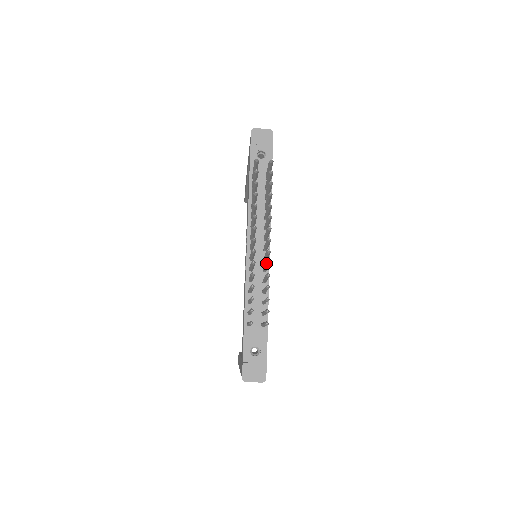
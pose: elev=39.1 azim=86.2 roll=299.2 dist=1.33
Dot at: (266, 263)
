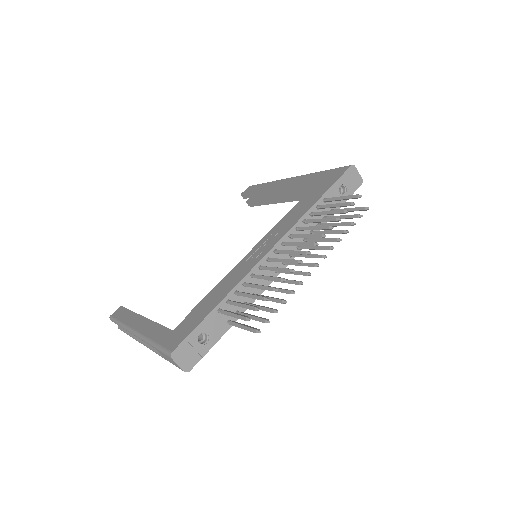
Dot at: (299, 281)
